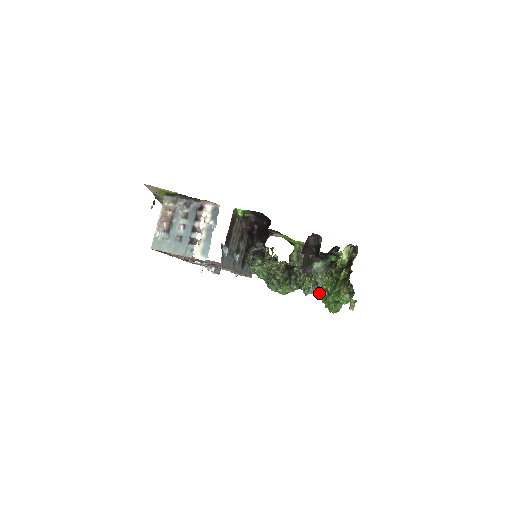
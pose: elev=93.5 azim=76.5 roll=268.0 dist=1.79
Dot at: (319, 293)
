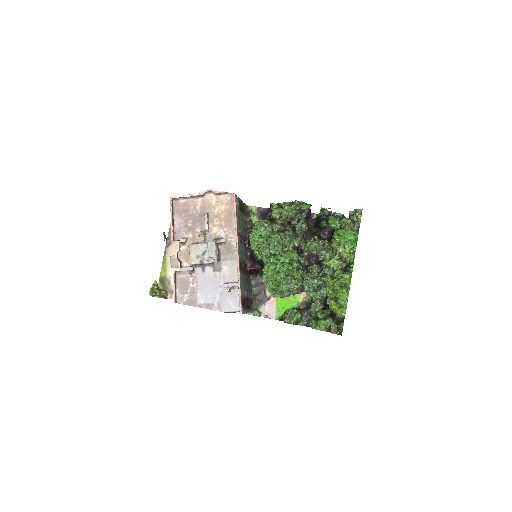
Dot at: (324, 278)
